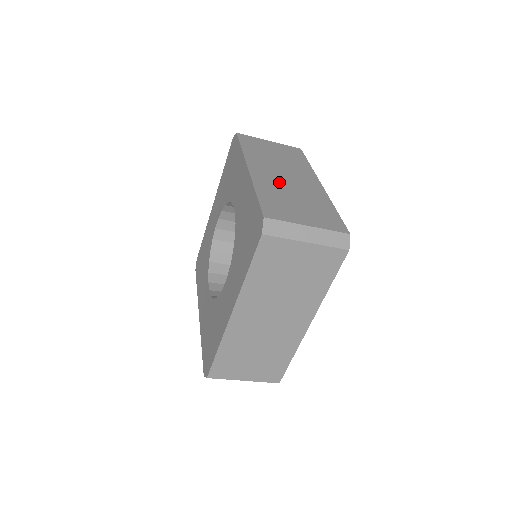
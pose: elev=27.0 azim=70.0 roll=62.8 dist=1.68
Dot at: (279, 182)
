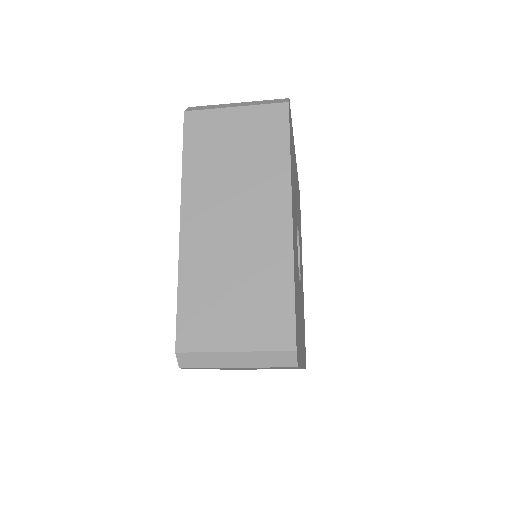
Dot at: (219, 244)
